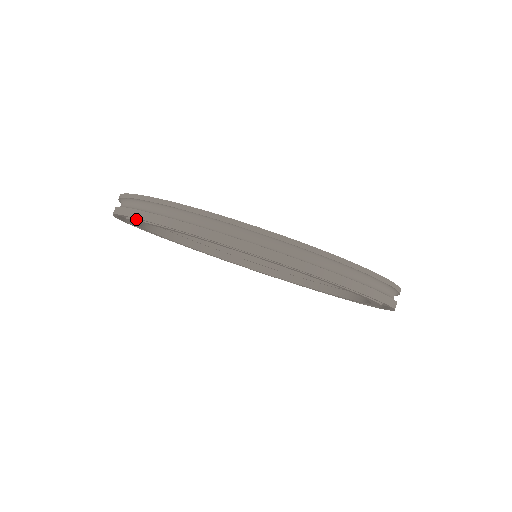
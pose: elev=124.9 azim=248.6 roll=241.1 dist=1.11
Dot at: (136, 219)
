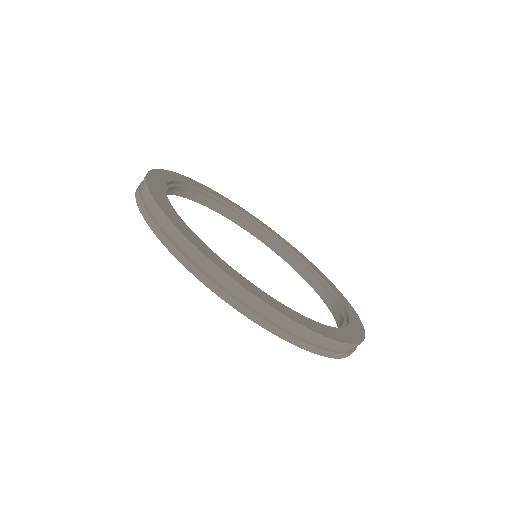
Dot at: occluded
